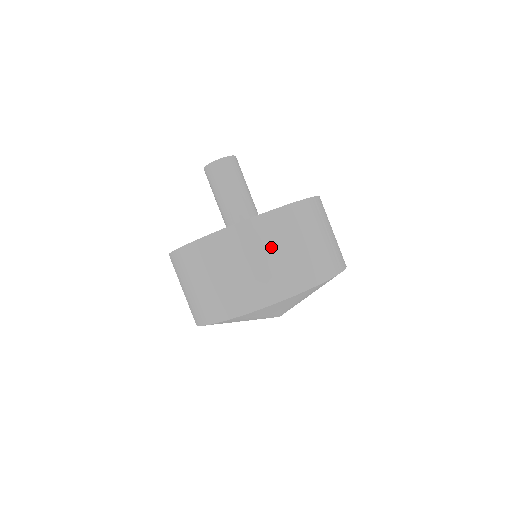
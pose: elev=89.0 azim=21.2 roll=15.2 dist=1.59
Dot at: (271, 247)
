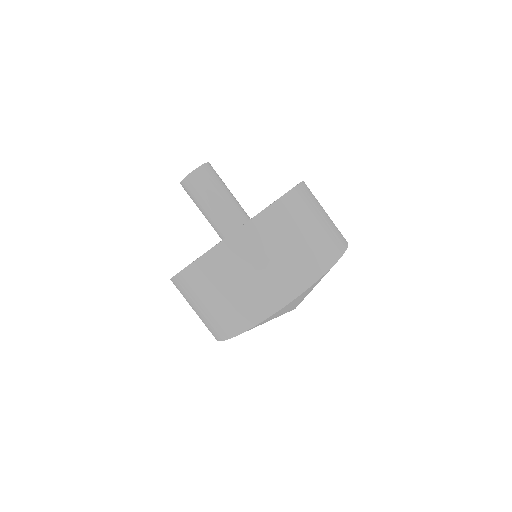
Dot at: (225, 282)
